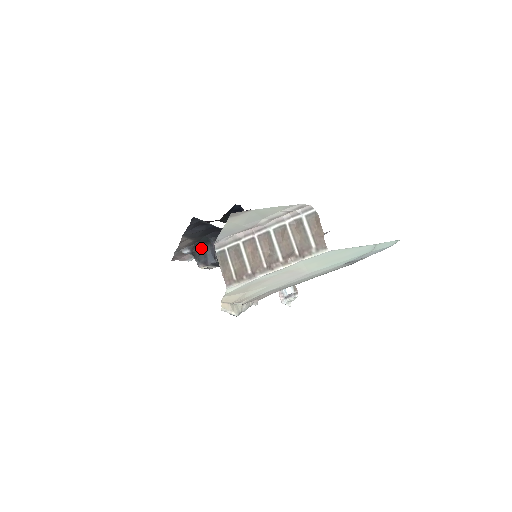
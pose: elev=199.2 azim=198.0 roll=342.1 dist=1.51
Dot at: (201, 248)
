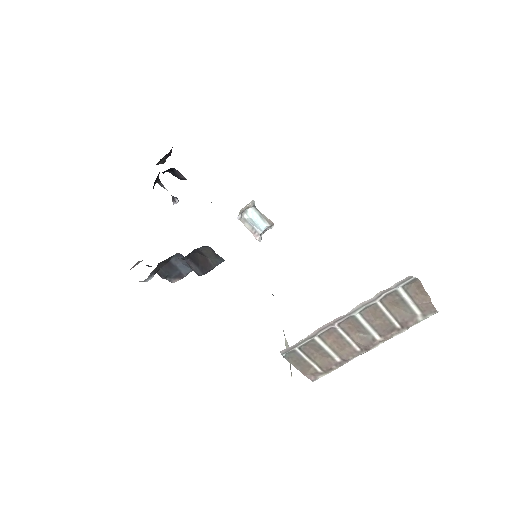
Dot at: (165, 263)
